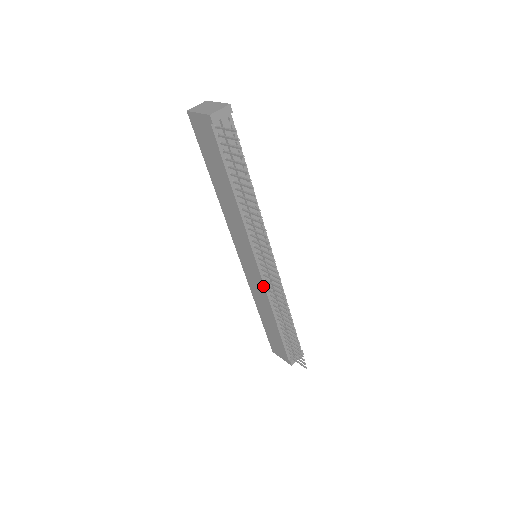
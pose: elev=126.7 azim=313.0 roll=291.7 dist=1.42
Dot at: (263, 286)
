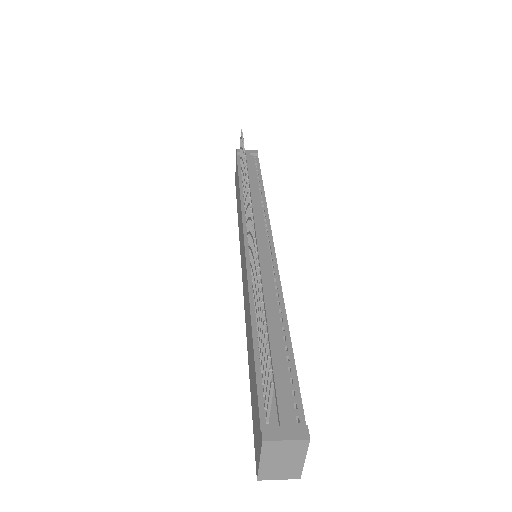
Dot at: (246, 268)
